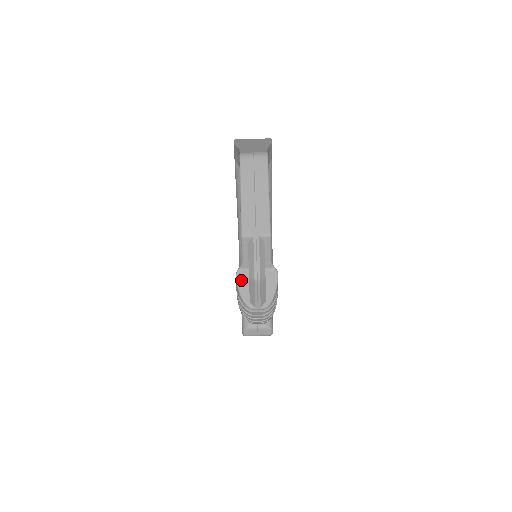
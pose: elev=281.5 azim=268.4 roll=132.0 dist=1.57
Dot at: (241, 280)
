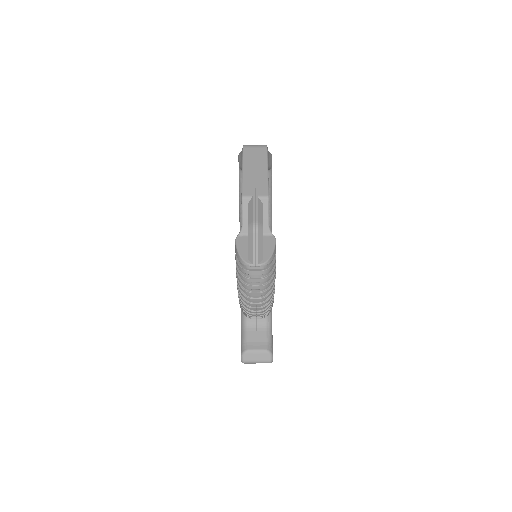
Dot at: (240, 243)
